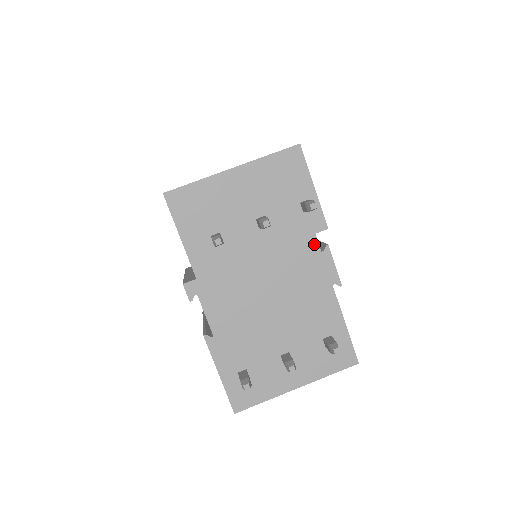
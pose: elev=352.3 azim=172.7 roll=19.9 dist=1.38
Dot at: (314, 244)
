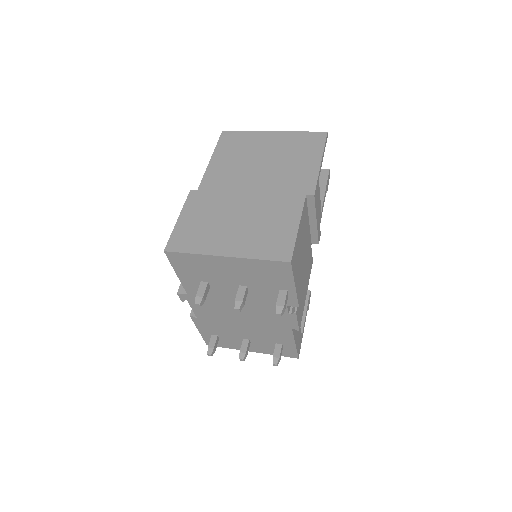
Dot at: occluded
